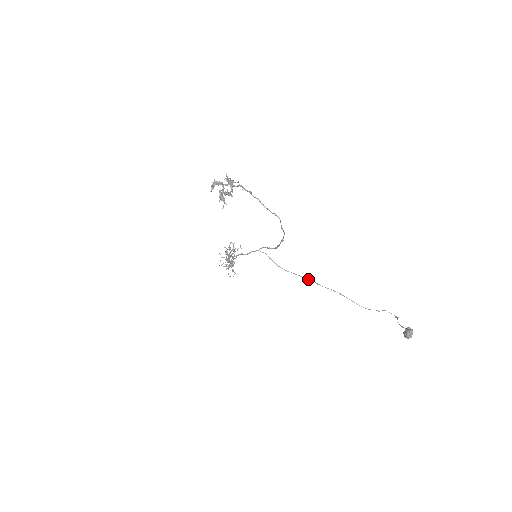
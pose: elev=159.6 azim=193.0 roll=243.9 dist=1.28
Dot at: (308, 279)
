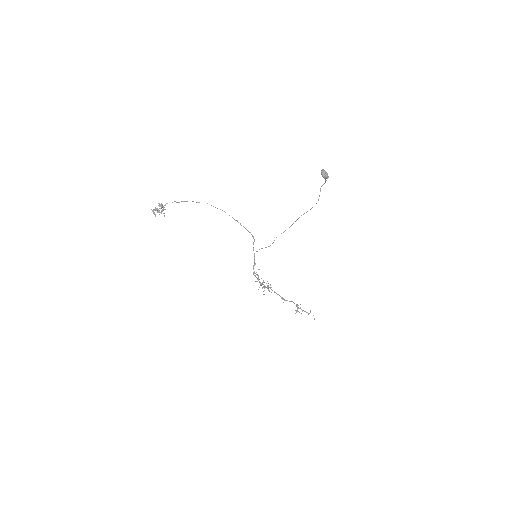
Dot at: (284, 231)
